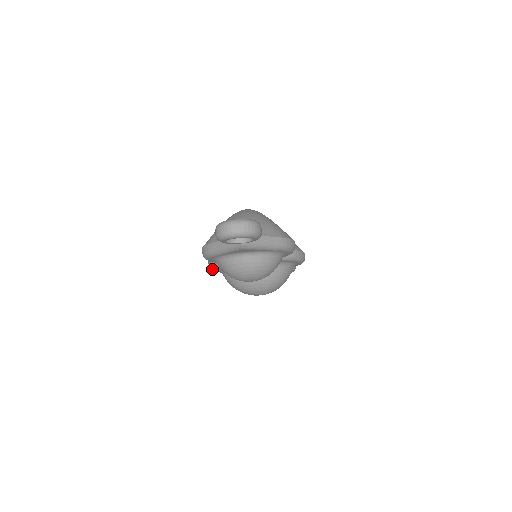
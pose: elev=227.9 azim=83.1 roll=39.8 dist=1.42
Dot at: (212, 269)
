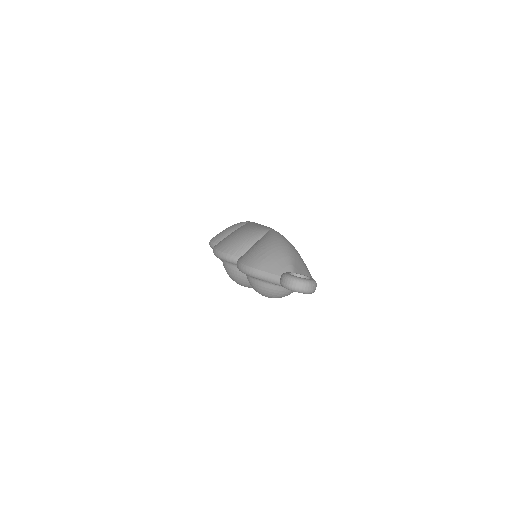
Dot at: occluded
